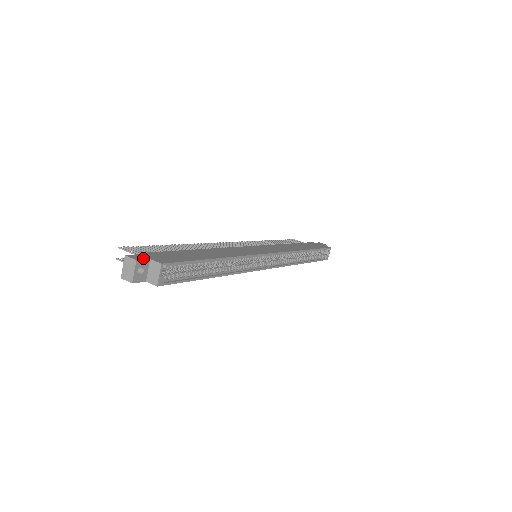
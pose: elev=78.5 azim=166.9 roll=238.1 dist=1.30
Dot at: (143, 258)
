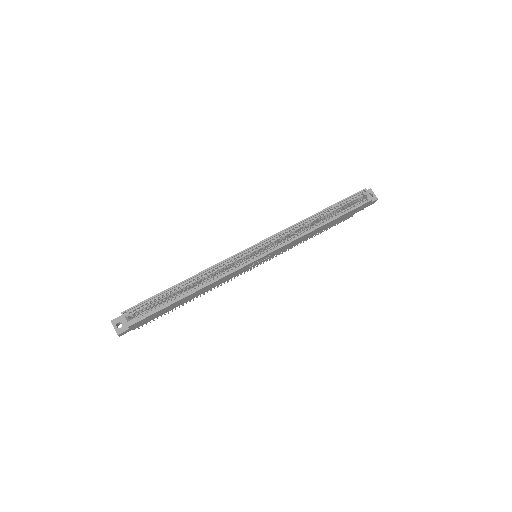
Dot at: (118, 317)
